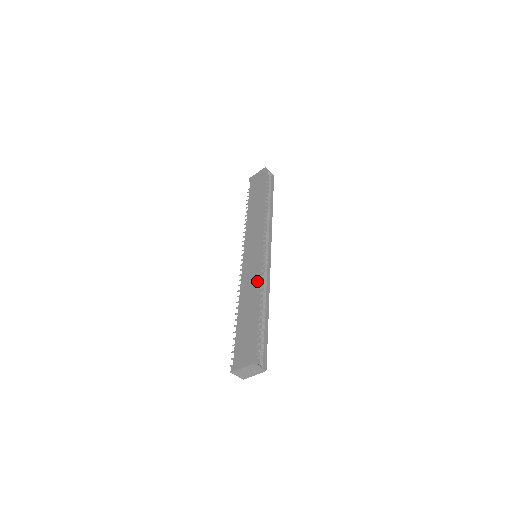
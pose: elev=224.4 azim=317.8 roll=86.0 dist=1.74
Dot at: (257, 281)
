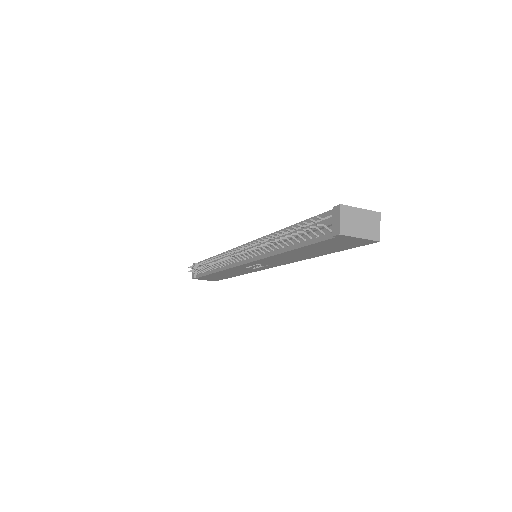
Dot at: occluded
